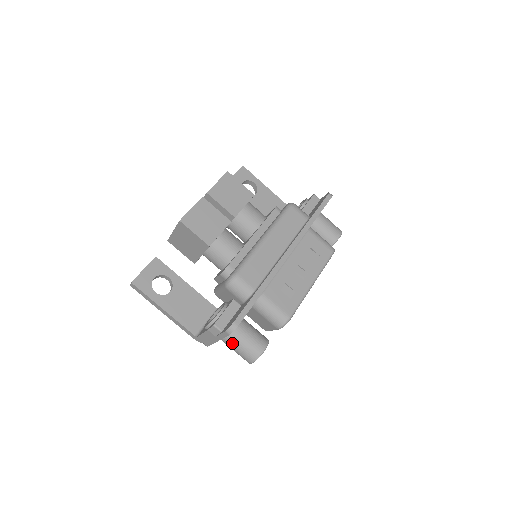
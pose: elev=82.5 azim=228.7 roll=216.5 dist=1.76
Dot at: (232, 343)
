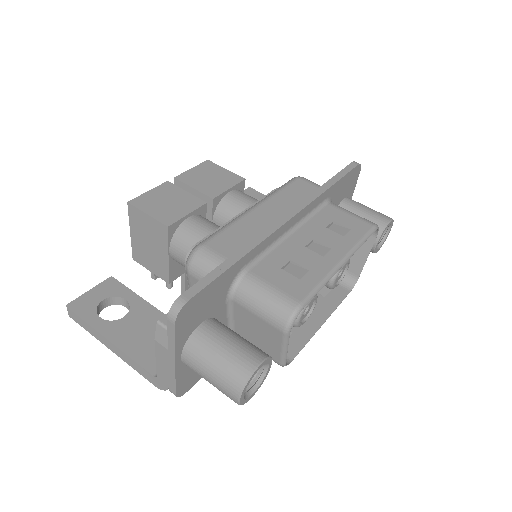
Dot at: (198, 361)
